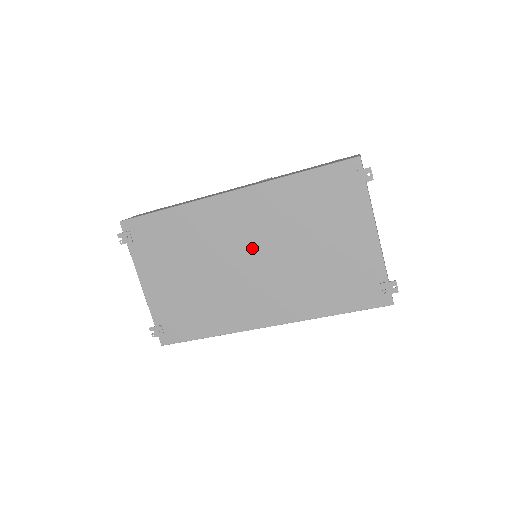
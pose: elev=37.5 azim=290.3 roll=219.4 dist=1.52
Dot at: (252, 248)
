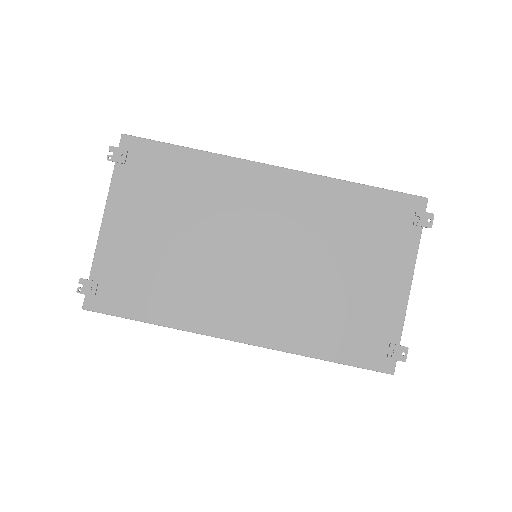
Dot at: (267, 239)
